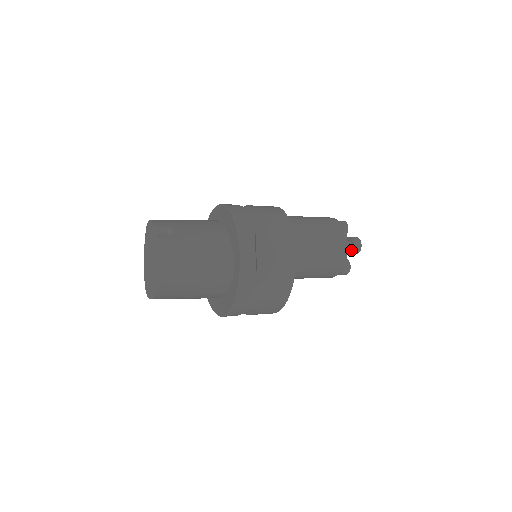
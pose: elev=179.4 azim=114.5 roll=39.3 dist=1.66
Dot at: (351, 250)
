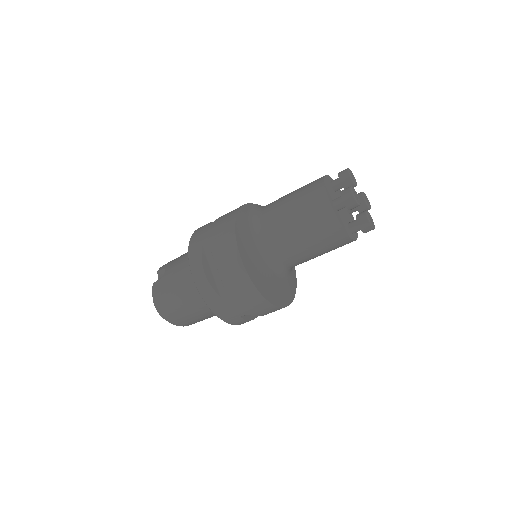
Dot at: (346, 206)
